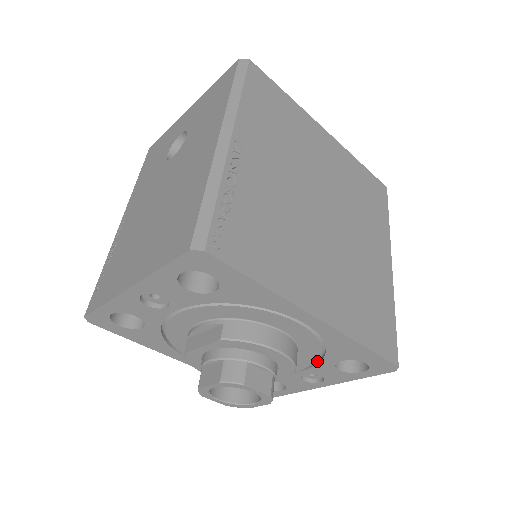
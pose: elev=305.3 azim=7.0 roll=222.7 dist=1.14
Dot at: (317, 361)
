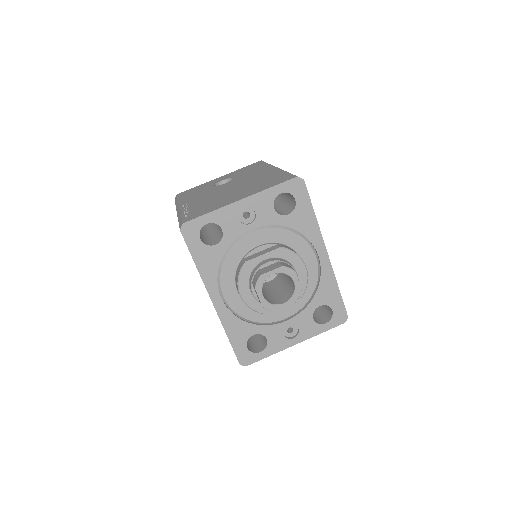
Dot at: (303, 308)
